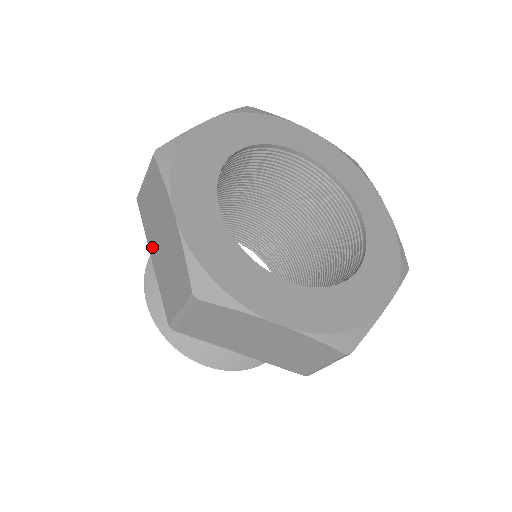
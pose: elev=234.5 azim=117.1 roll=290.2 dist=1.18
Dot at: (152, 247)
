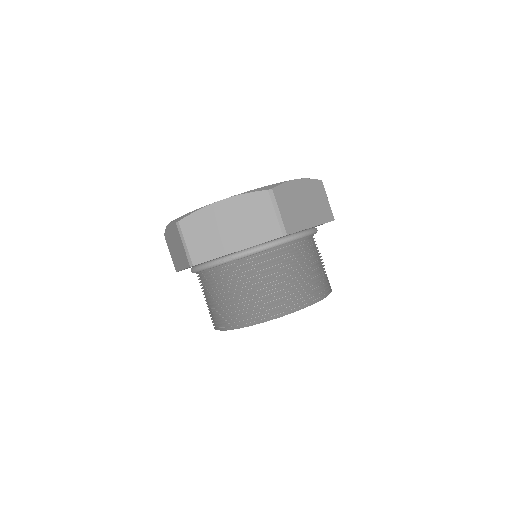
Dot at: (180, 264)
